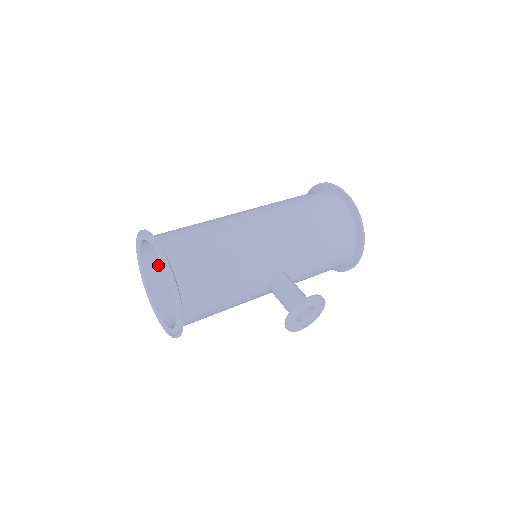
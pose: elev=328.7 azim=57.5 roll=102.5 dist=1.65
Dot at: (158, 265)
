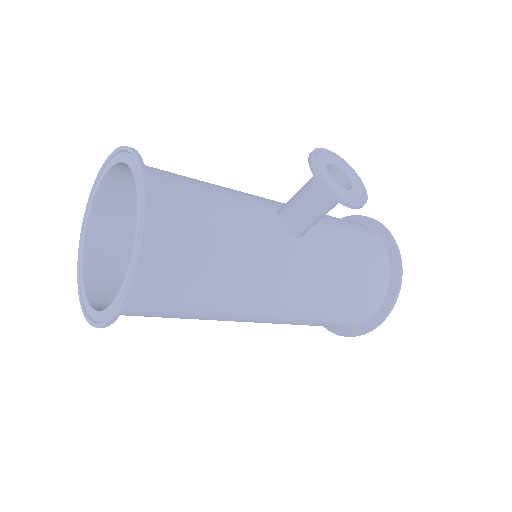
Dot at: (112, 296)
